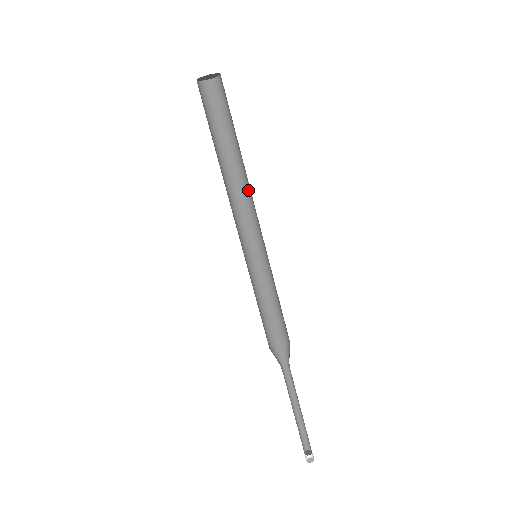
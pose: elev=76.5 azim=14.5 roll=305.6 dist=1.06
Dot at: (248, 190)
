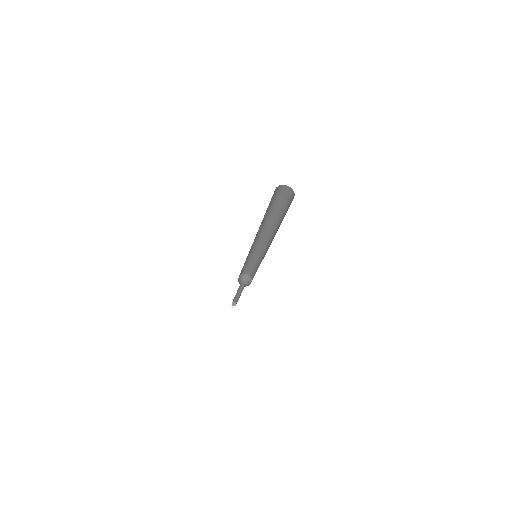
Dot at: (271, 232)
